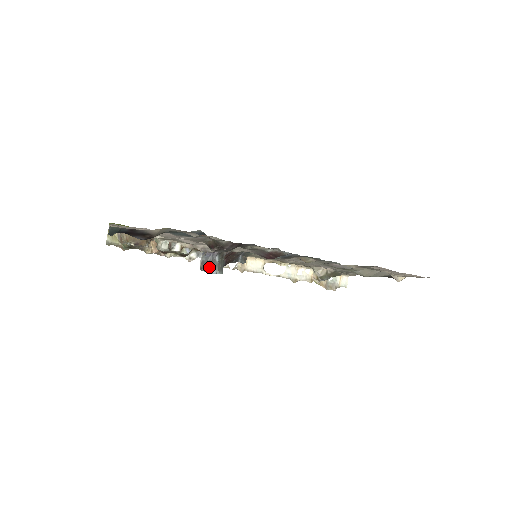
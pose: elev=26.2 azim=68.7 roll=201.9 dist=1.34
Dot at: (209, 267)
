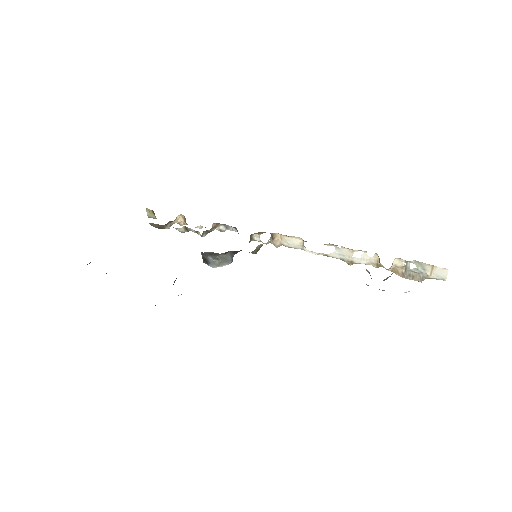
Dot at: (207, 263)
